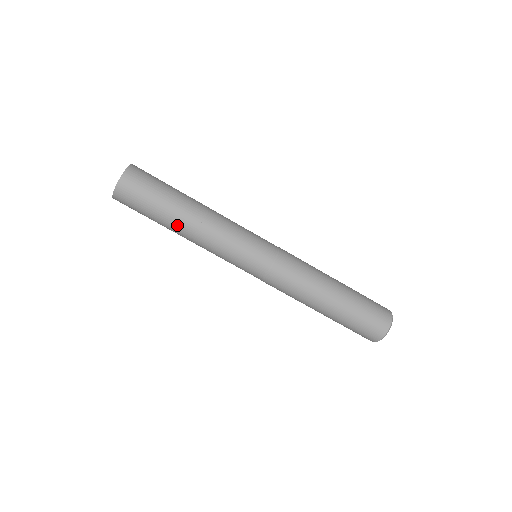
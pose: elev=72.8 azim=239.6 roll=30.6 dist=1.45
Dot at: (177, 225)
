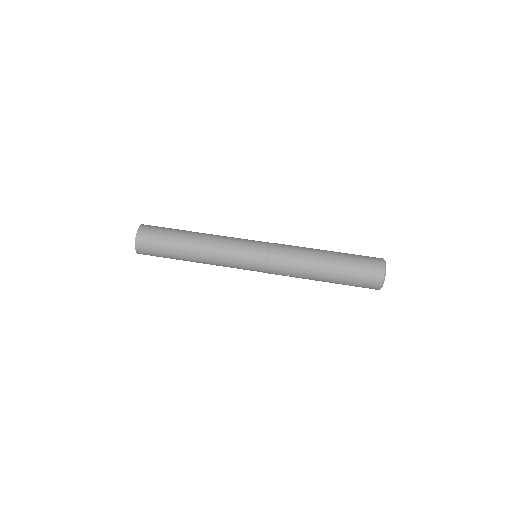
Dot at: (190, 235)
